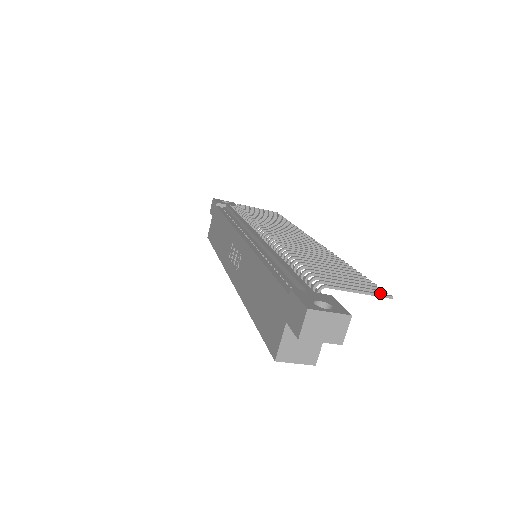
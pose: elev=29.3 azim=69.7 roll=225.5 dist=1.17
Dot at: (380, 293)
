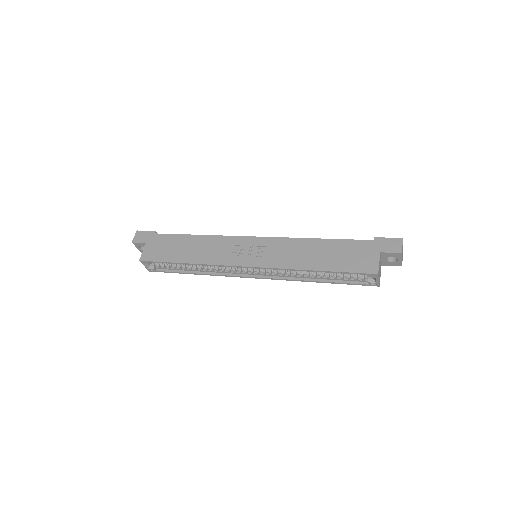
Dot at: occluded
